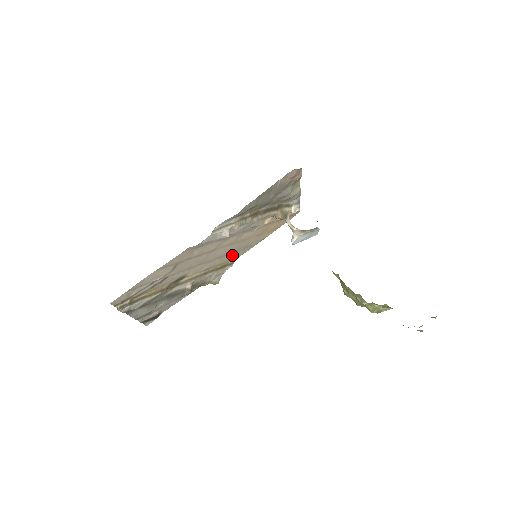
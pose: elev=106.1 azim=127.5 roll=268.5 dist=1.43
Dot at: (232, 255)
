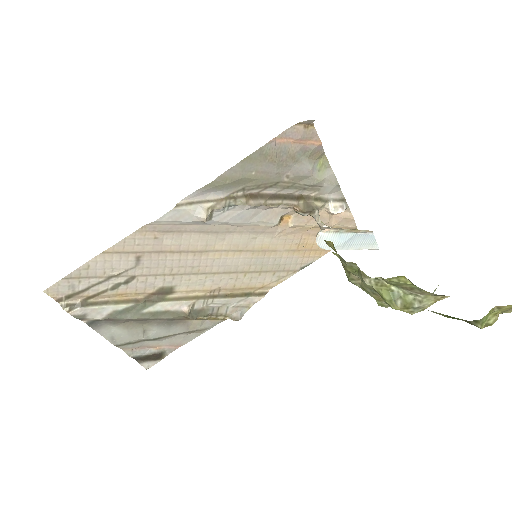
Dot at: (255, 278)
